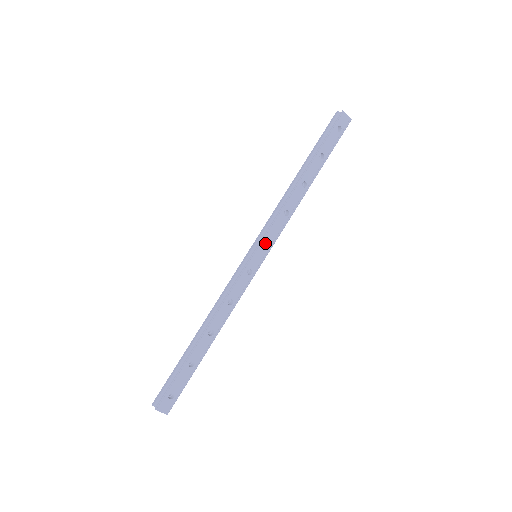
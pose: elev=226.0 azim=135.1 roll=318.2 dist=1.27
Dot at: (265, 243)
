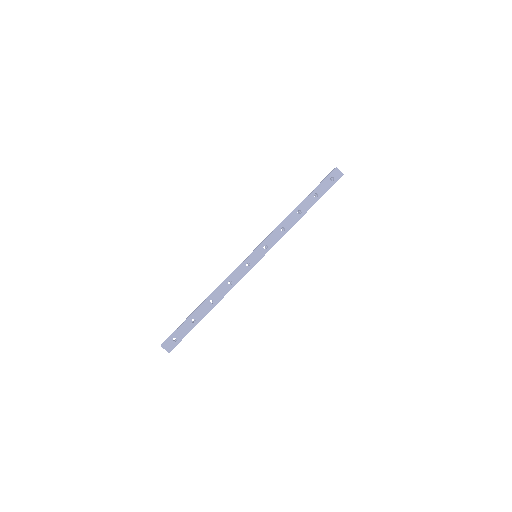
Dot at: occluded
